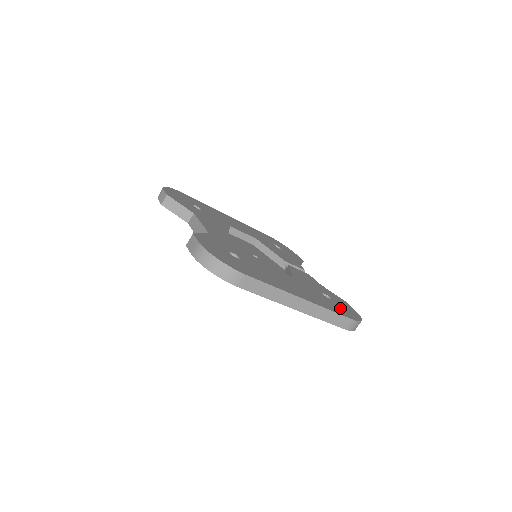
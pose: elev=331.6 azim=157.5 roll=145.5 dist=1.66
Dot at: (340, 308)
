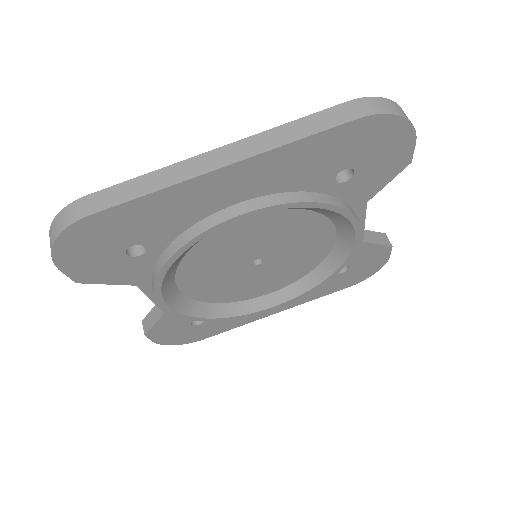
Dot at: occluded
